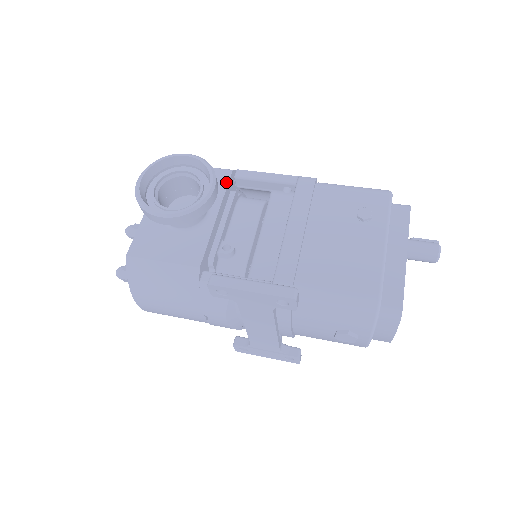
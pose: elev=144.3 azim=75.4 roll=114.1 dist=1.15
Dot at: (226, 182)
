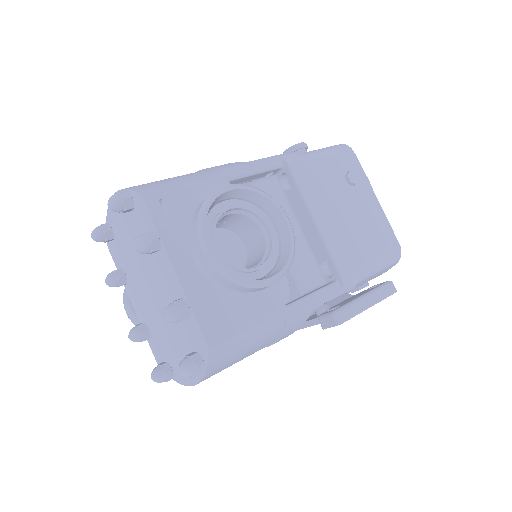
Dot at: occluded
